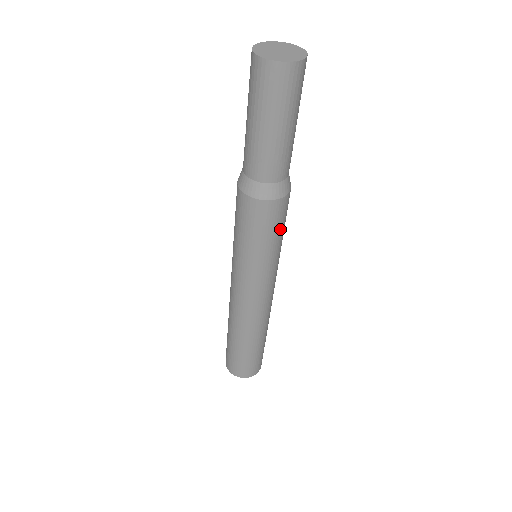
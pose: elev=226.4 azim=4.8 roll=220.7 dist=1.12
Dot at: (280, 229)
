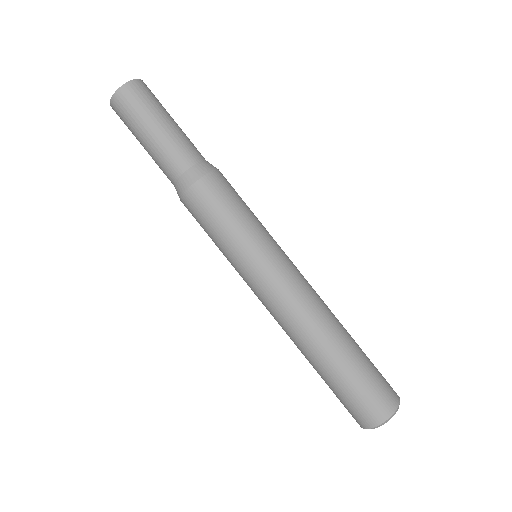
Dot at: (235, 204)
